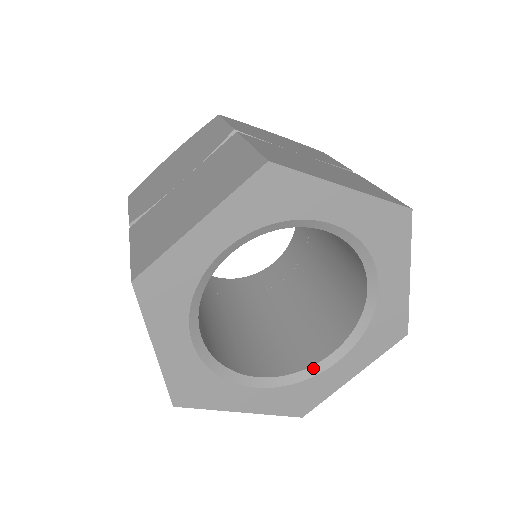
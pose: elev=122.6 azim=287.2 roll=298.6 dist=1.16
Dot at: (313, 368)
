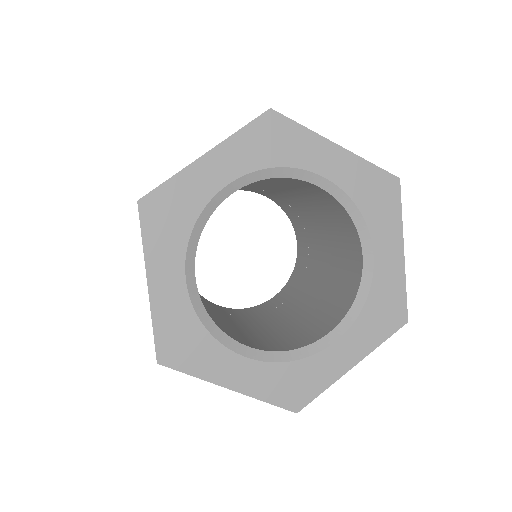
Dot at: (309, 347)
